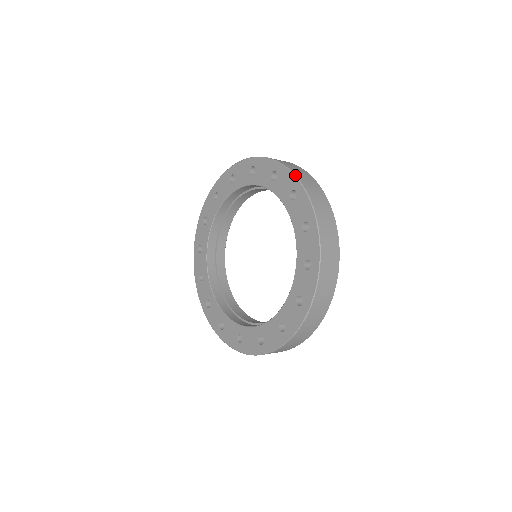
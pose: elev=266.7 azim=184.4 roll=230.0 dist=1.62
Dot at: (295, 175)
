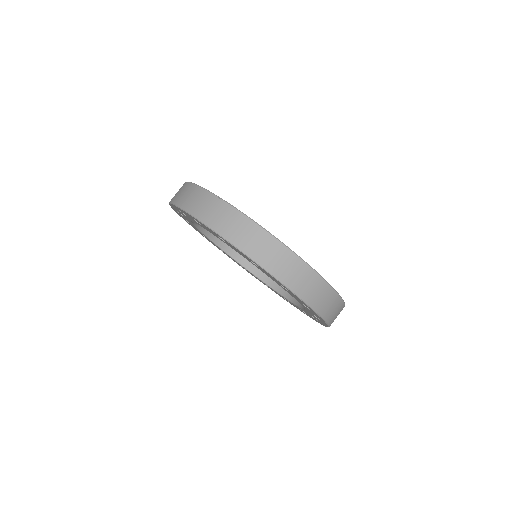
Dot at: (243, 253)
